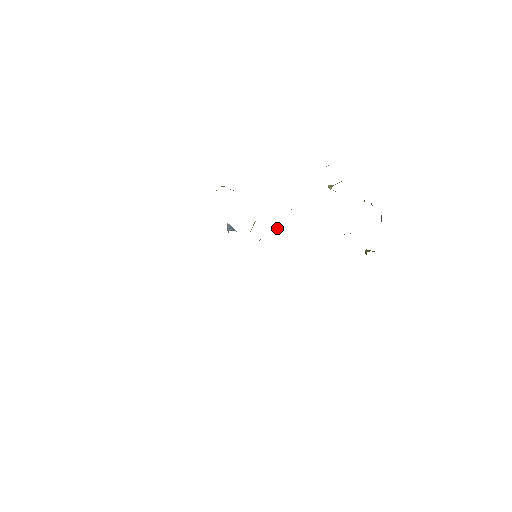
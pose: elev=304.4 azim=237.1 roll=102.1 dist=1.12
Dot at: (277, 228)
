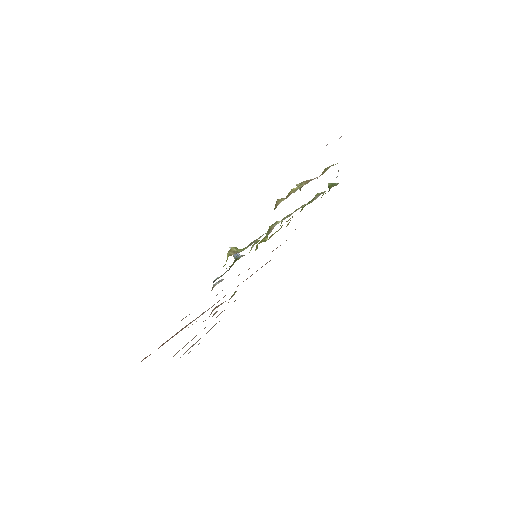
Dot at: (267, 236)
